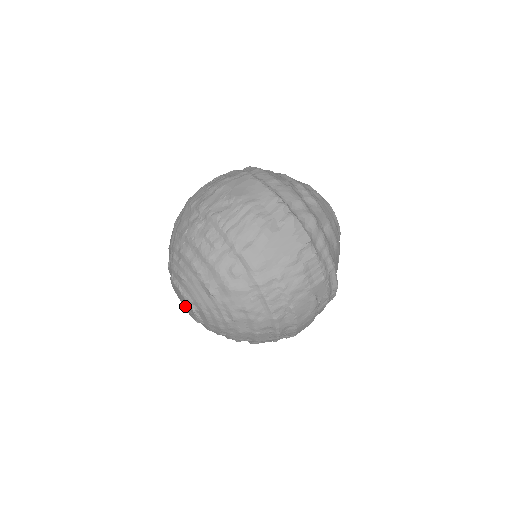
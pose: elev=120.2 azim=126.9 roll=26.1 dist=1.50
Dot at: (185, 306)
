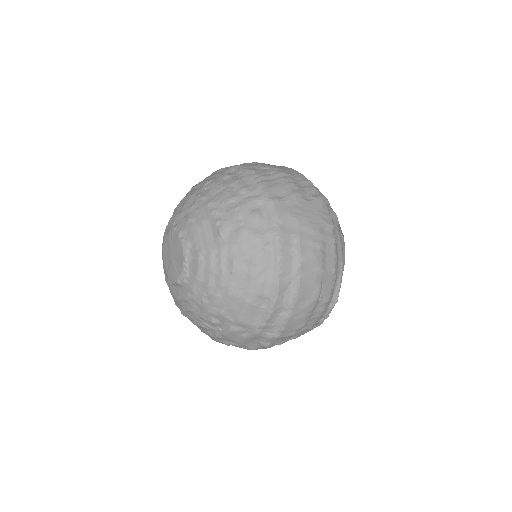
Dot at: (172, 262)
